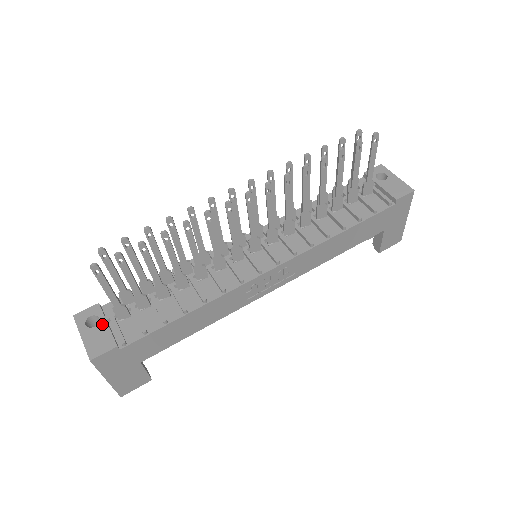
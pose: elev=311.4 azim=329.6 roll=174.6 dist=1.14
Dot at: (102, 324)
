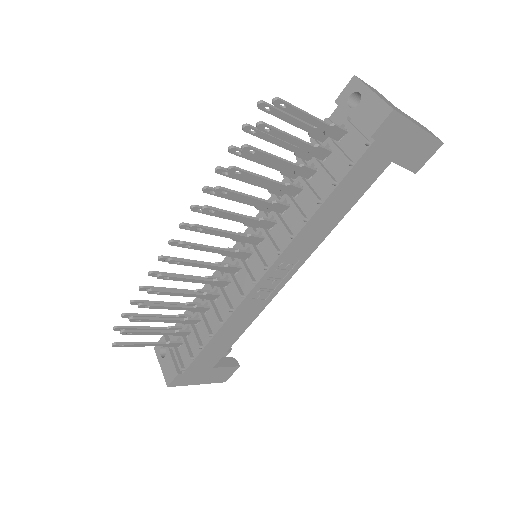
Dot at: (168, 354)
